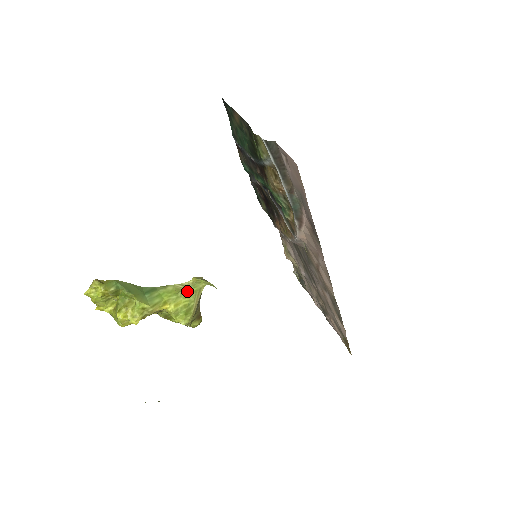
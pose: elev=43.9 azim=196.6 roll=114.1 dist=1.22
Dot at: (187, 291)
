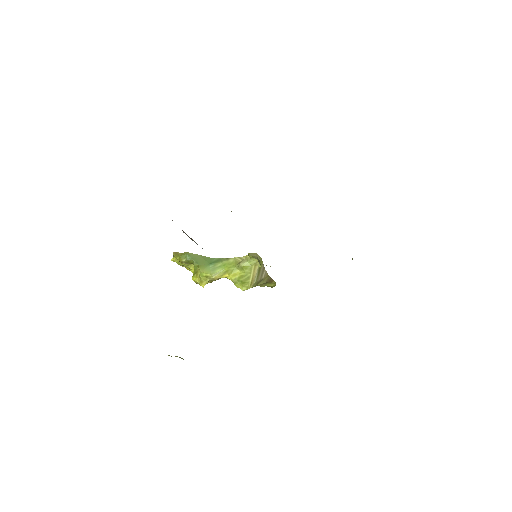
Dot at: (242, 265)
